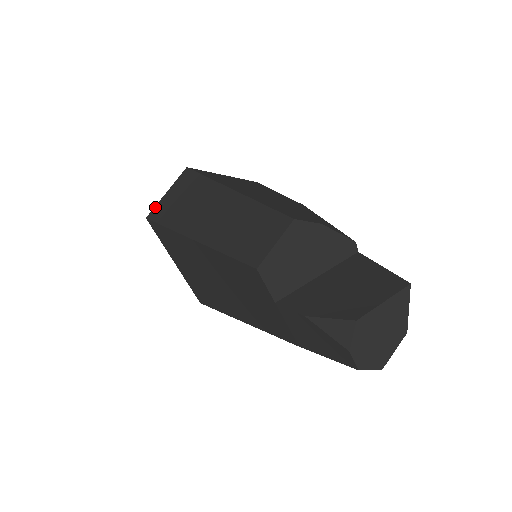
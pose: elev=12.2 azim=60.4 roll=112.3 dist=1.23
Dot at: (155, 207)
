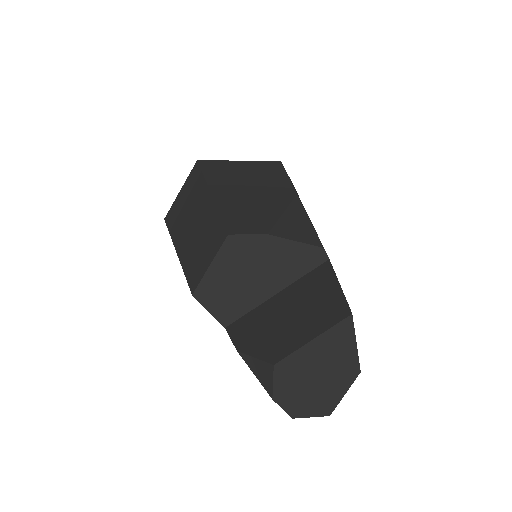
Dot at: (171, 207)
